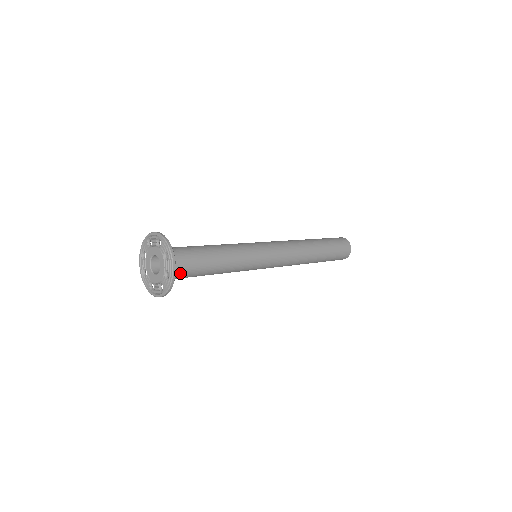
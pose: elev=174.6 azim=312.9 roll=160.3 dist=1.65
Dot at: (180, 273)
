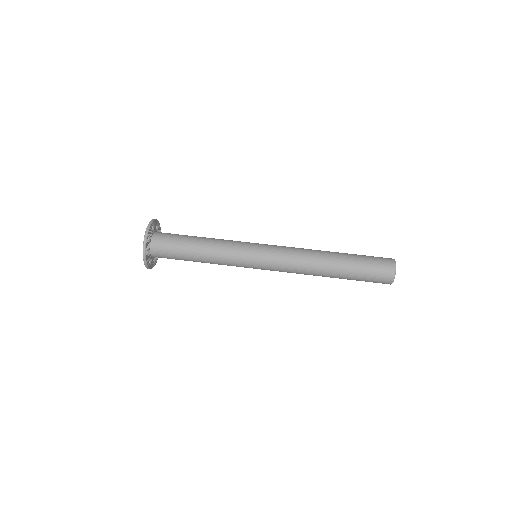
Dot at: occluded
